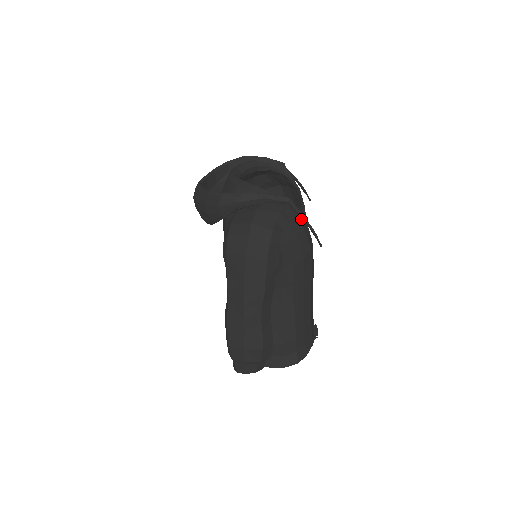
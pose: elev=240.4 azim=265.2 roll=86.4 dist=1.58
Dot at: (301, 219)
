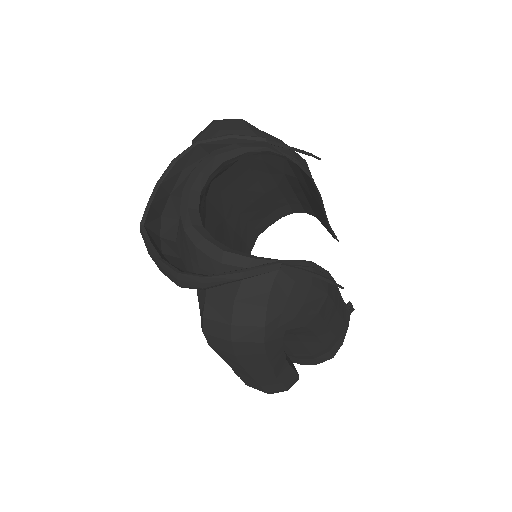
Dot at: (305, 271)
